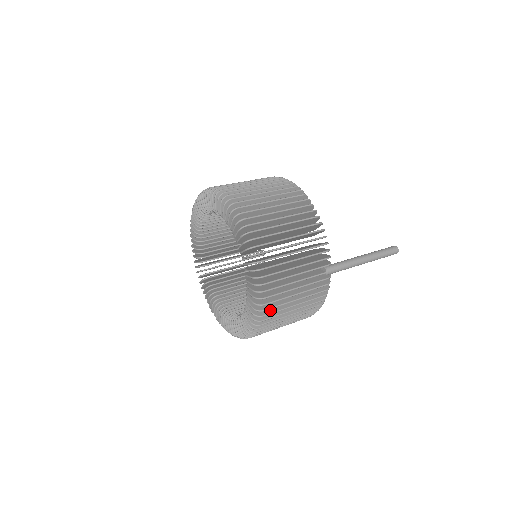
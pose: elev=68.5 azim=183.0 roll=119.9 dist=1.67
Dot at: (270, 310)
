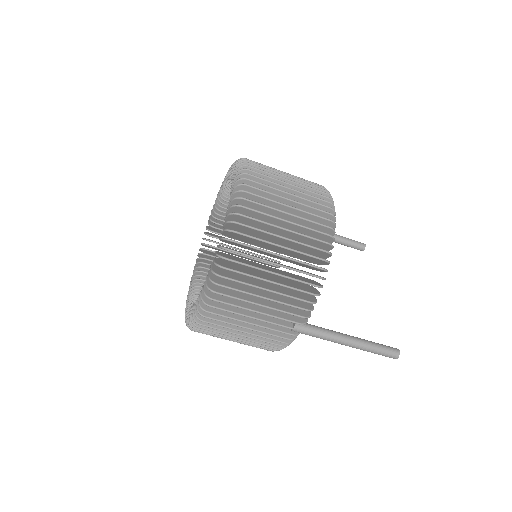
Dot at: occluded
